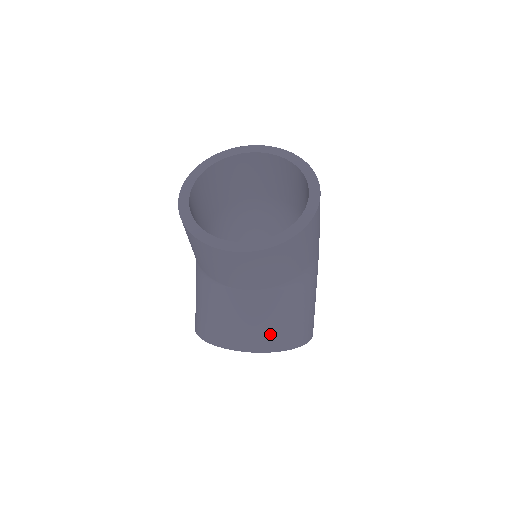
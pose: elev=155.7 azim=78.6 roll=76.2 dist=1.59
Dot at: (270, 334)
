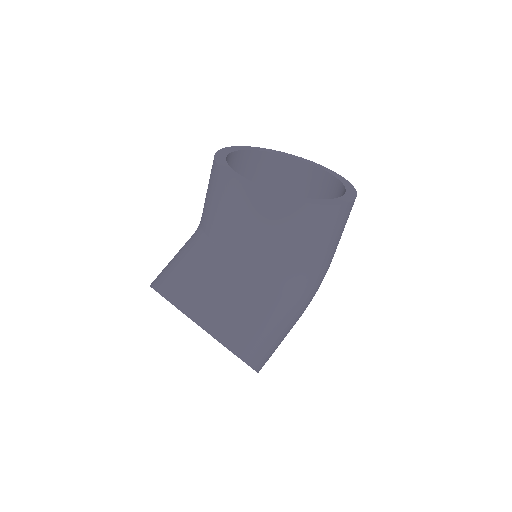
Dot at: (214, 307)
